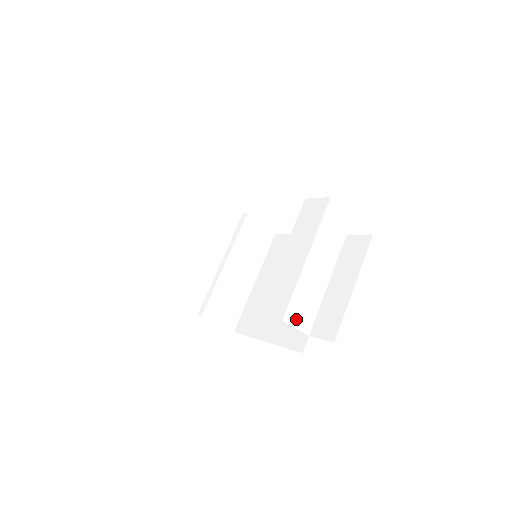
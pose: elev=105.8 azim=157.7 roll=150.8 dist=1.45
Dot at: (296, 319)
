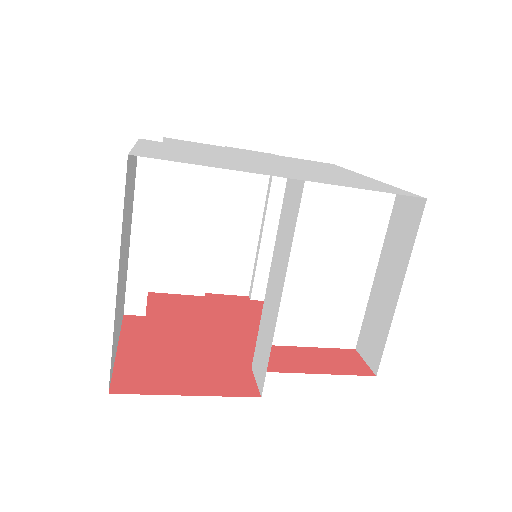
Dot at: (325, 337)
